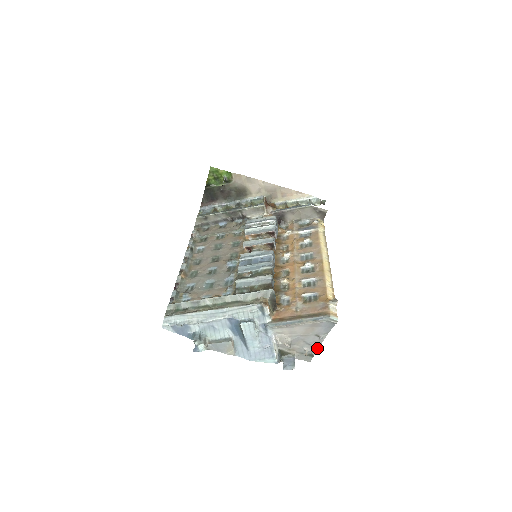
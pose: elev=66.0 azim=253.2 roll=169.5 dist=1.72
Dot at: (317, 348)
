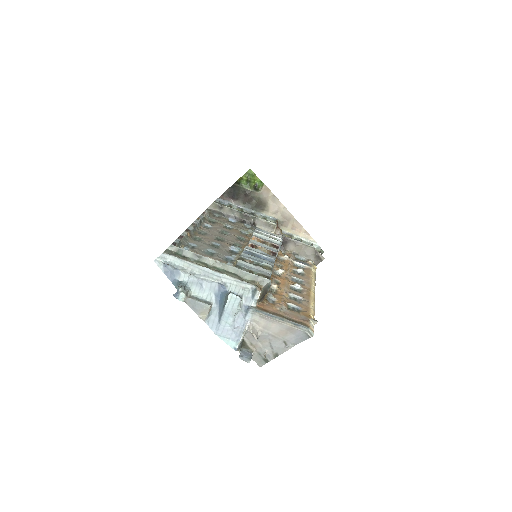
Dot at: (276, 356)
